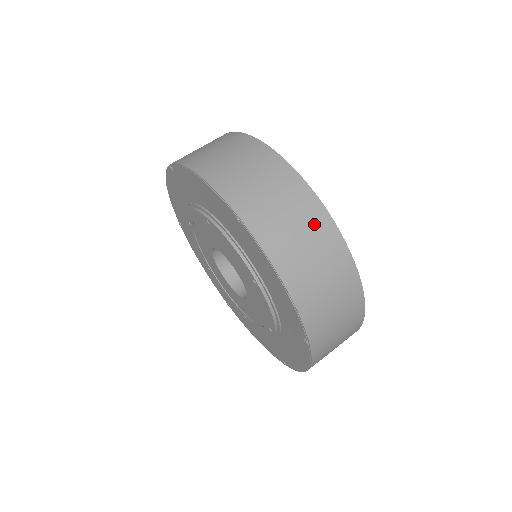
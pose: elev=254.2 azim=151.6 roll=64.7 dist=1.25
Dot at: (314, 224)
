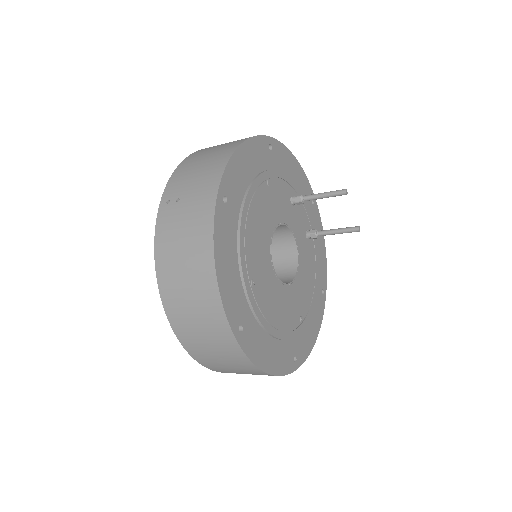
Dot at: (238, 363)
